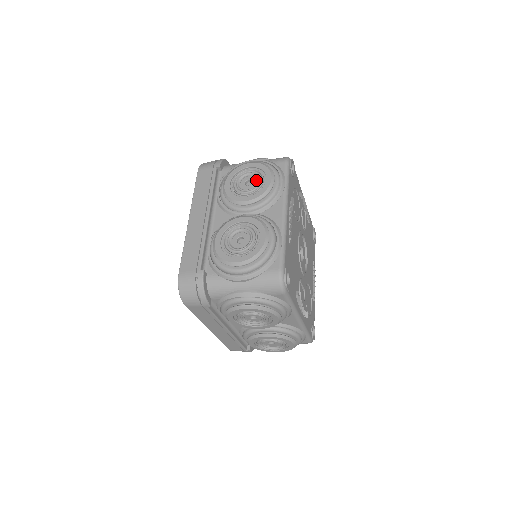
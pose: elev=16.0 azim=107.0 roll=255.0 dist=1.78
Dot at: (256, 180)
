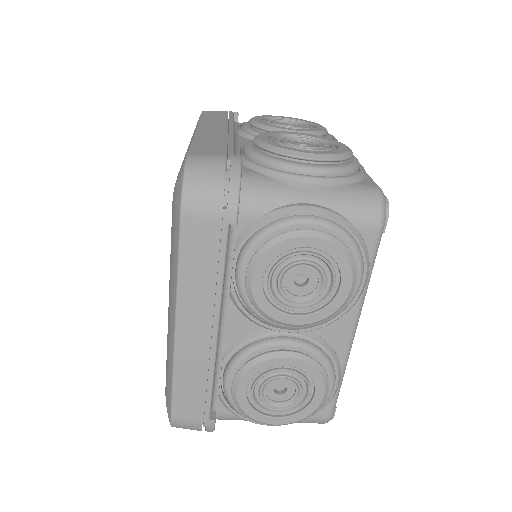
Dot at: (300, 125)
